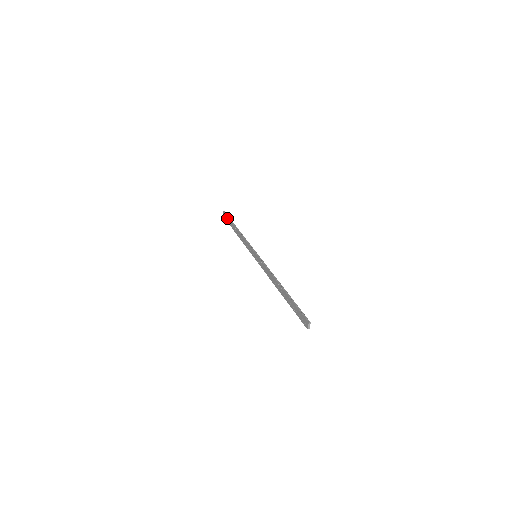
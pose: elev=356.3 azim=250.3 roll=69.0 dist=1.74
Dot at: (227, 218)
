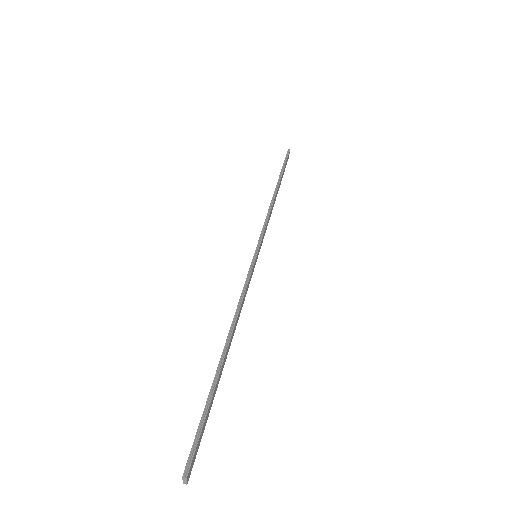
Dot at: (283, 163)
